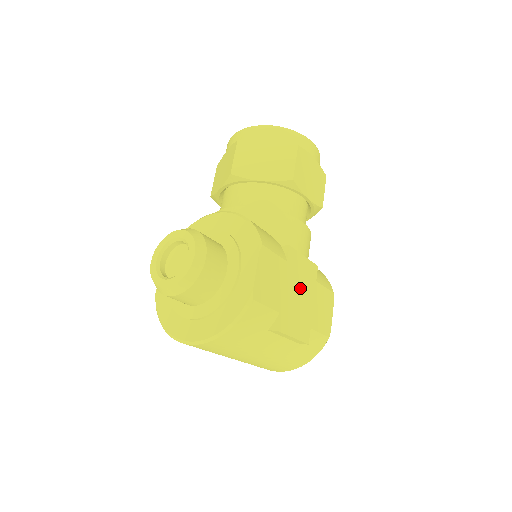
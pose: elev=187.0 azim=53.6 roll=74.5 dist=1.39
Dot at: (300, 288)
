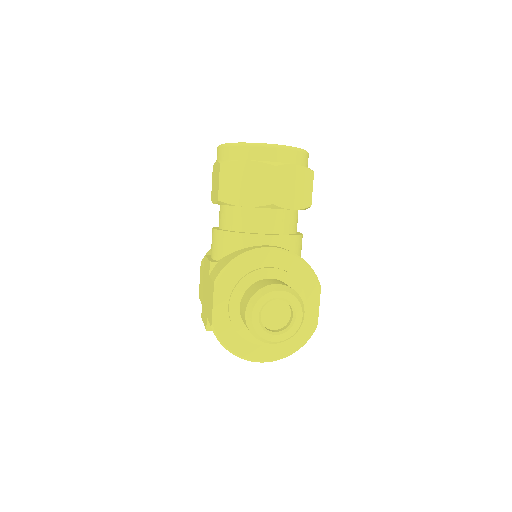
Dot at: occluded
